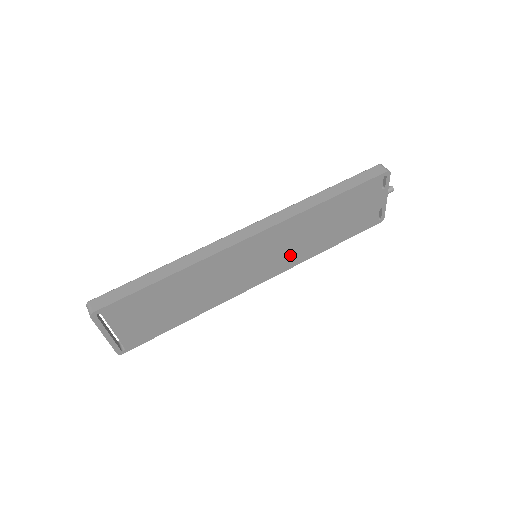
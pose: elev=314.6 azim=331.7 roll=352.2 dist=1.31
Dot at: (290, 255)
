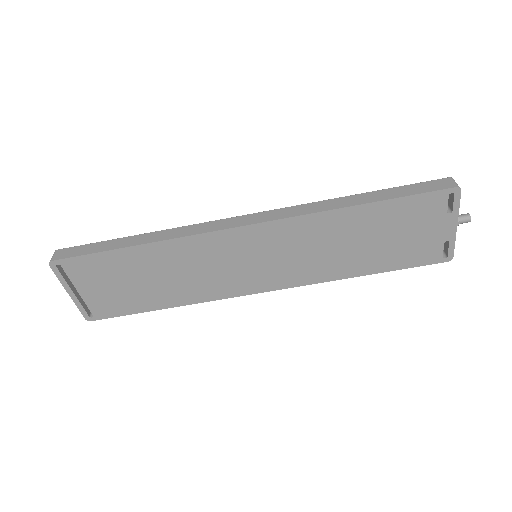
Dot at: (301, 267)
